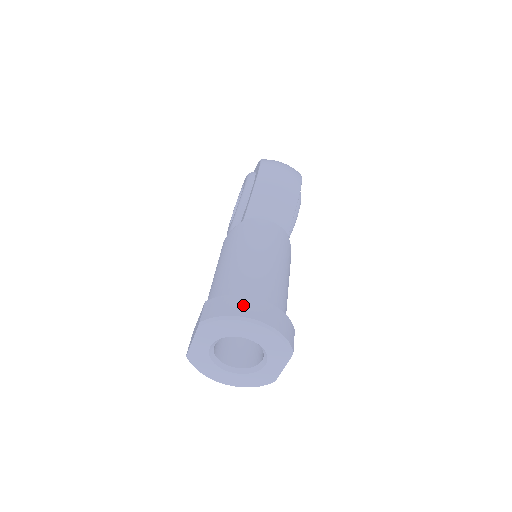
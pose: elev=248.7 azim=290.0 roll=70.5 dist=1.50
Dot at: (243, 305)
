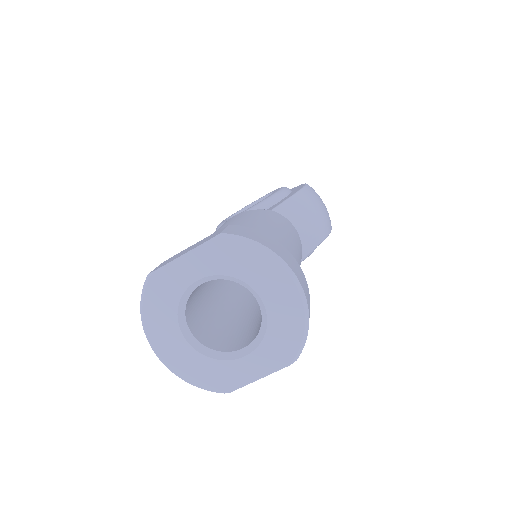
Dot at: (286, 254)
